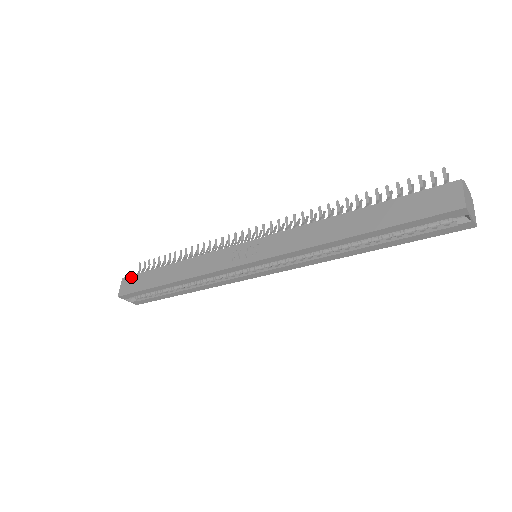
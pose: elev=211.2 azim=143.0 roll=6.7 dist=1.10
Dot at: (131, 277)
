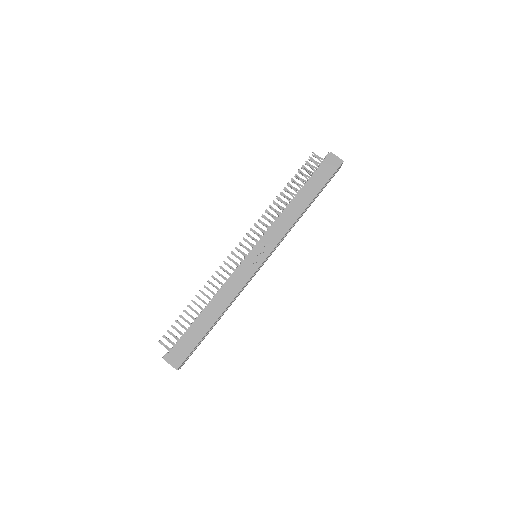
Dot at: (173, 349)
